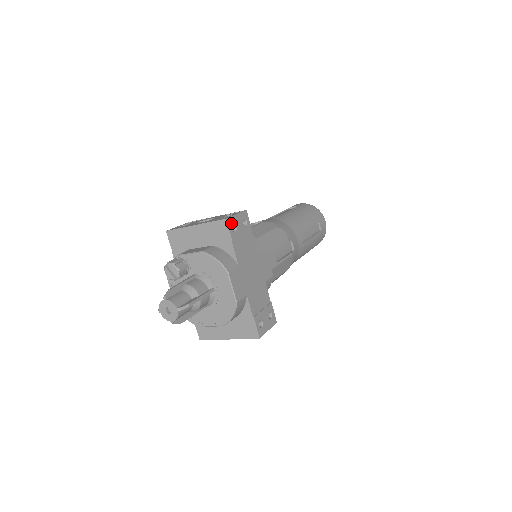
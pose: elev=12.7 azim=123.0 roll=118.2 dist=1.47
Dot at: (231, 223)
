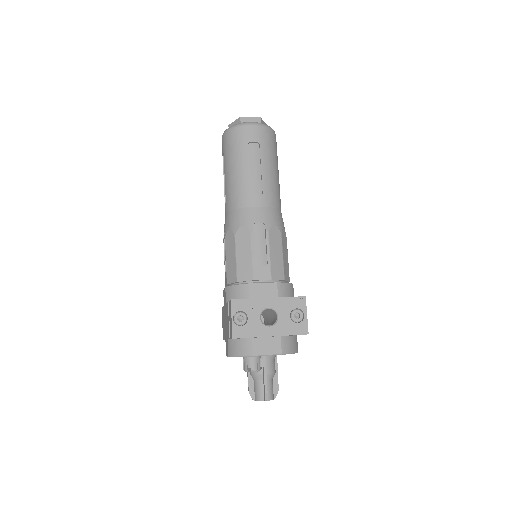
Dot at: (306, 328)
